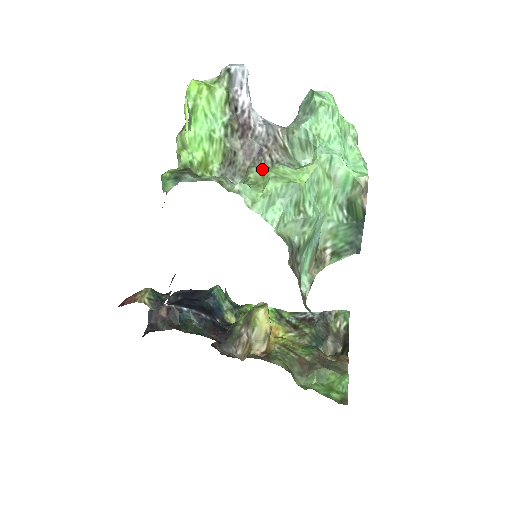
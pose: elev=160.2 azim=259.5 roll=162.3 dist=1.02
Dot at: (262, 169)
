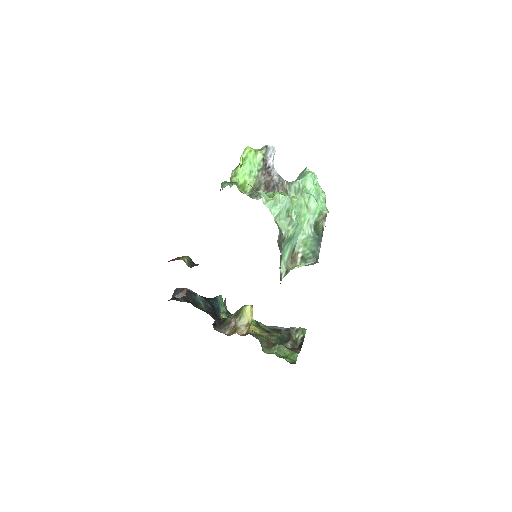
Dot at: (273, 192)
